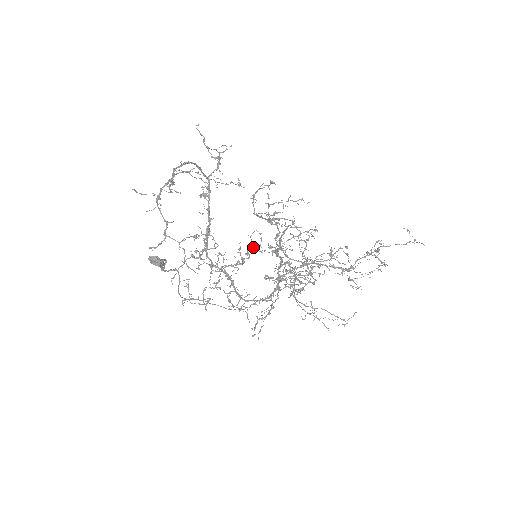
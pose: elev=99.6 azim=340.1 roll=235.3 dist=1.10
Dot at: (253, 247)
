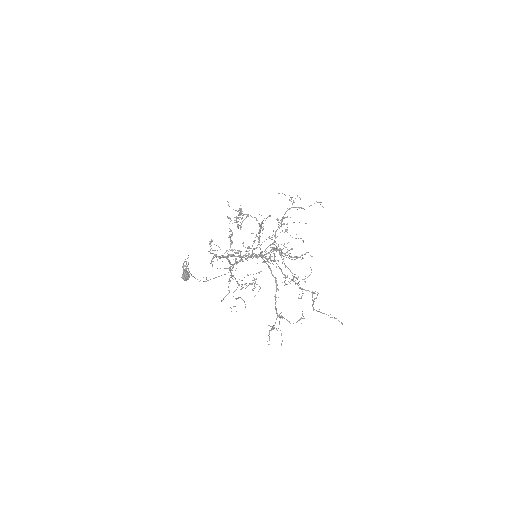
Dot at: occluded
